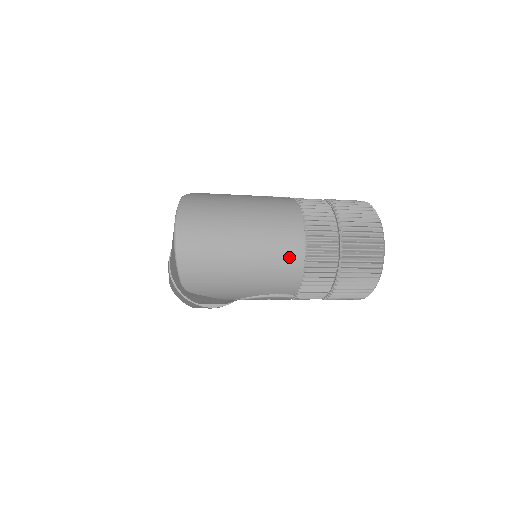
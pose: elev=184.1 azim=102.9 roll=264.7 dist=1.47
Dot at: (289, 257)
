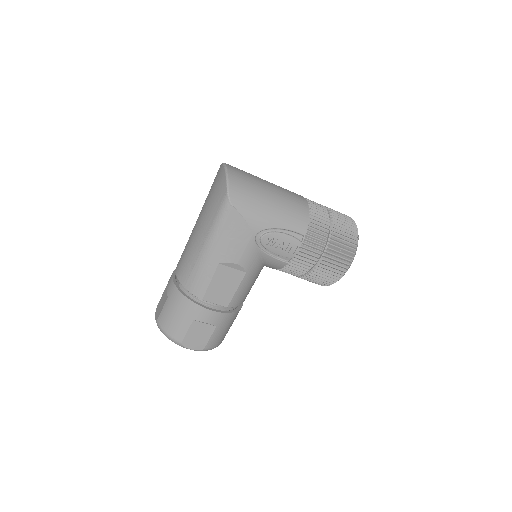
Dot at: (299, 202)
